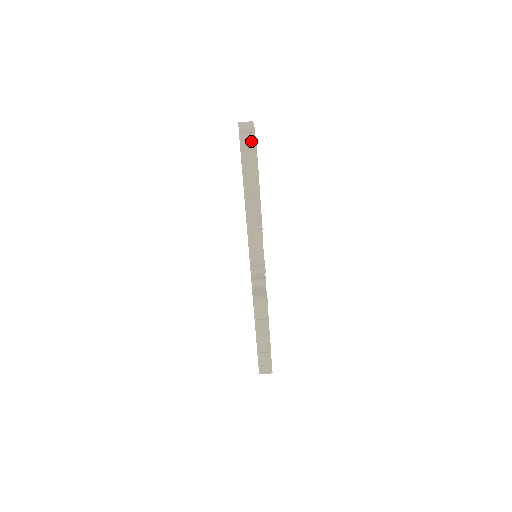
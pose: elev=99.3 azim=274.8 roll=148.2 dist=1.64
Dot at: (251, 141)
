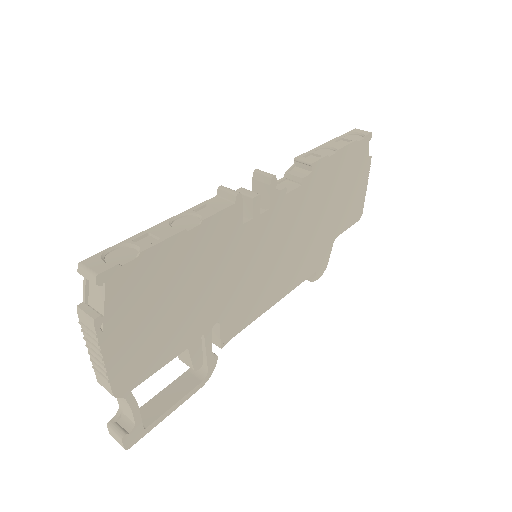
Dot at: (365, 132)
